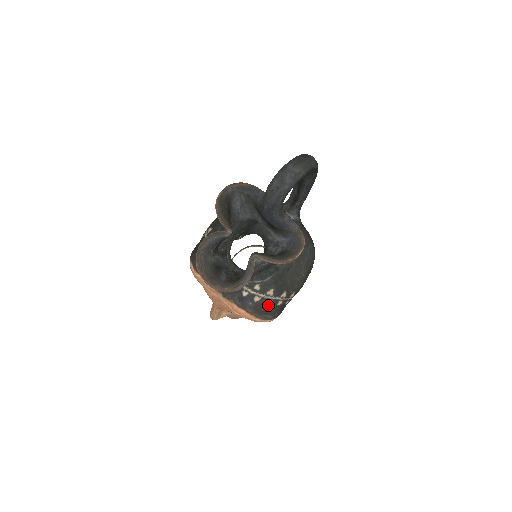
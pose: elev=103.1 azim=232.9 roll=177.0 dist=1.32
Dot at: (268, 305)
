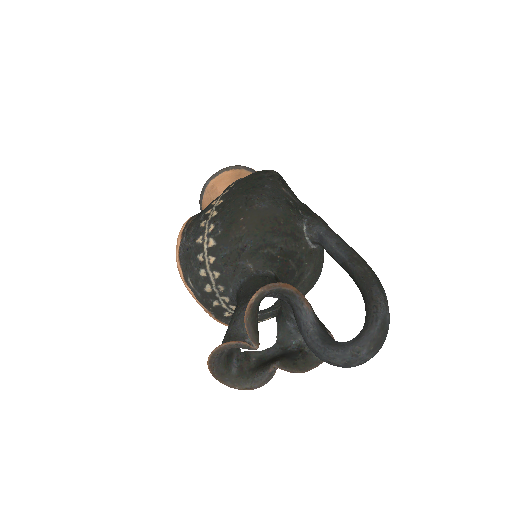
Dot at: occluded
